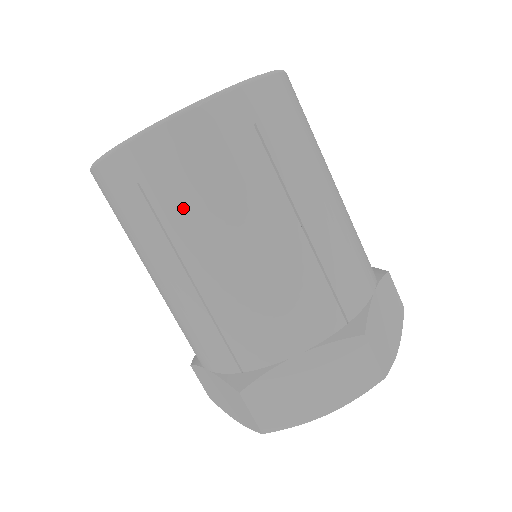
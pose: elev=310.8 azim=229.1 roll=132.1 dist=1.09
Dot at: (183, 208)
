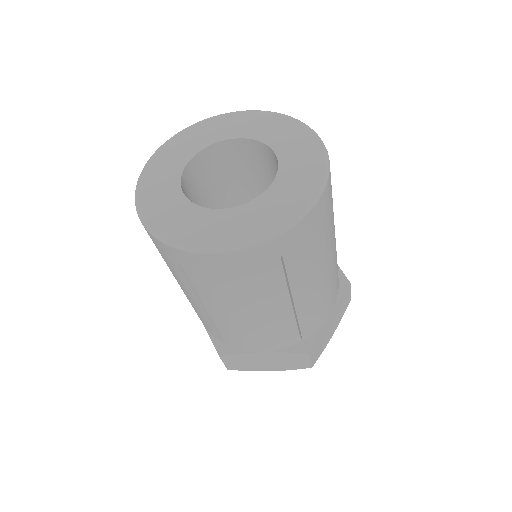
Dot at: (210, 288)
